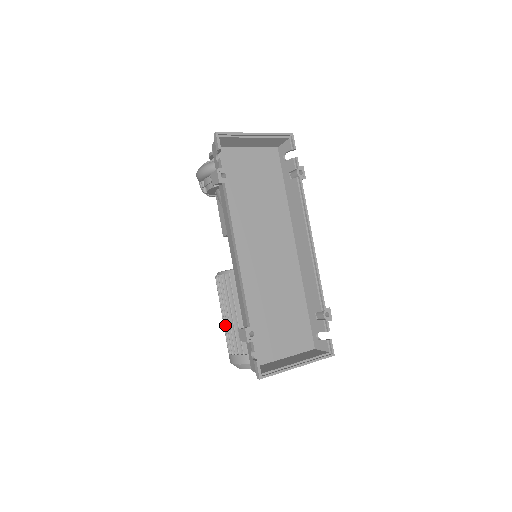
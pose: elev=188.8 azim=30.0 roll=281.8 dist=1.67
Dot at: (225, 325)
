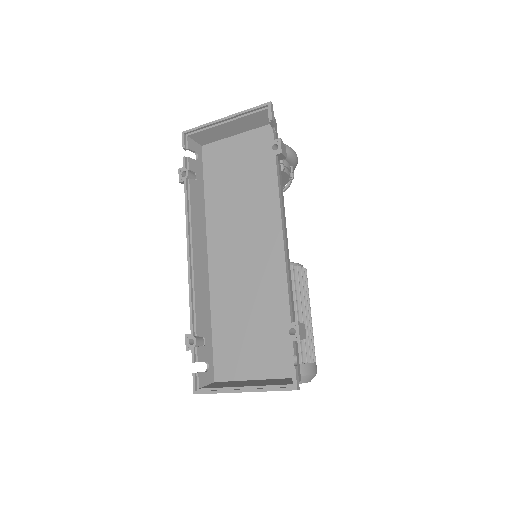
Dot at: occluded
